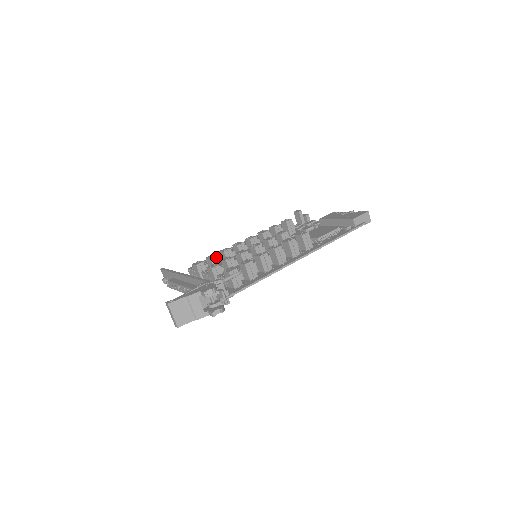
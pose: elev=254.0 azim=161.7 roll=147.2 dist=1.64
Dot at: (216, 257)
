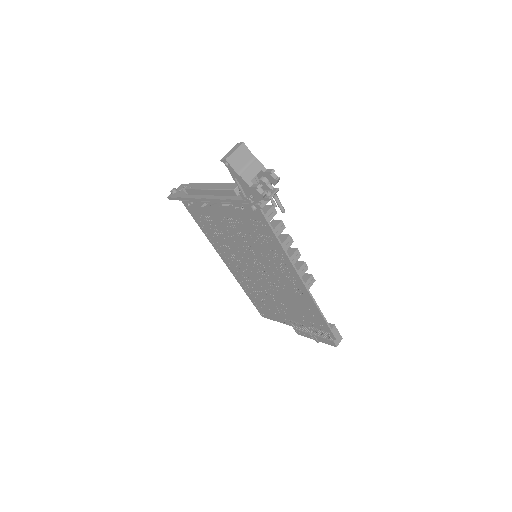
Dot at: occluded
